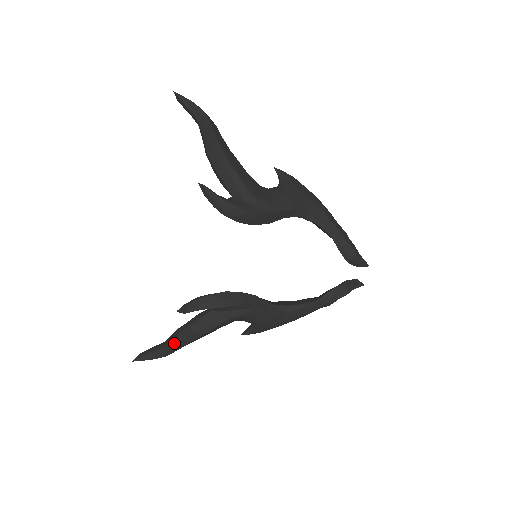
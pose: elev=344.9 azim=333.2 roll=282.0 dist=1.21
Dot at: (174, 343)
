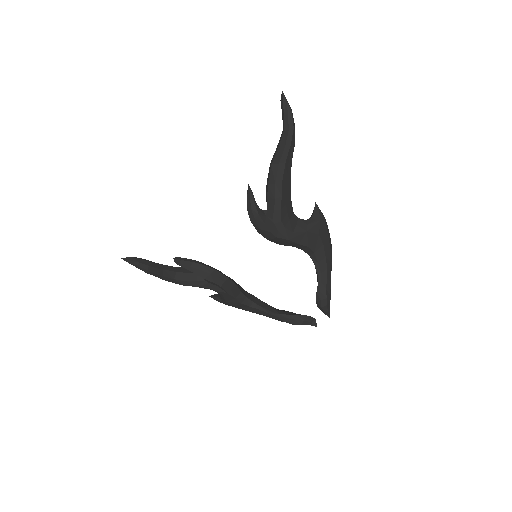
Dot at: (158, 272)
